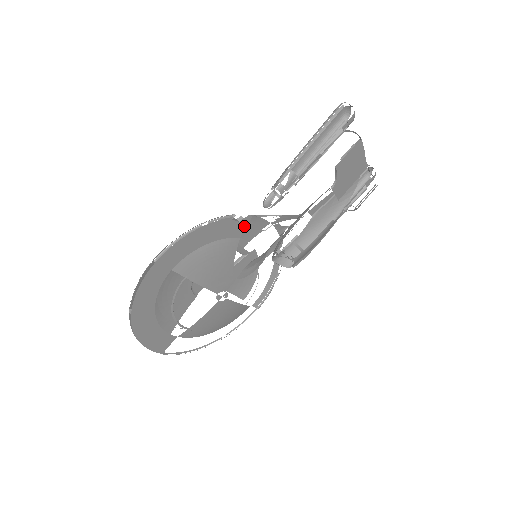
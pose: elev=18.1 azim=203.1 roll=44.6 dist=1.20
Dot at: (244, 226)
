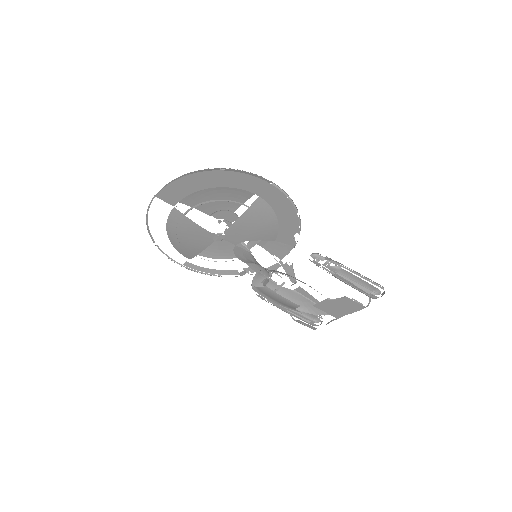
Dot at: (286, 242)
